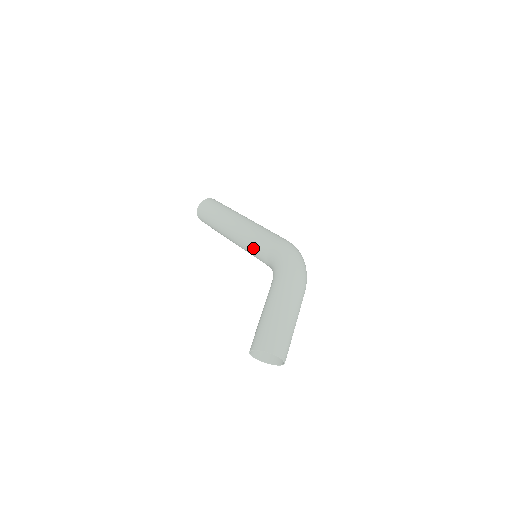
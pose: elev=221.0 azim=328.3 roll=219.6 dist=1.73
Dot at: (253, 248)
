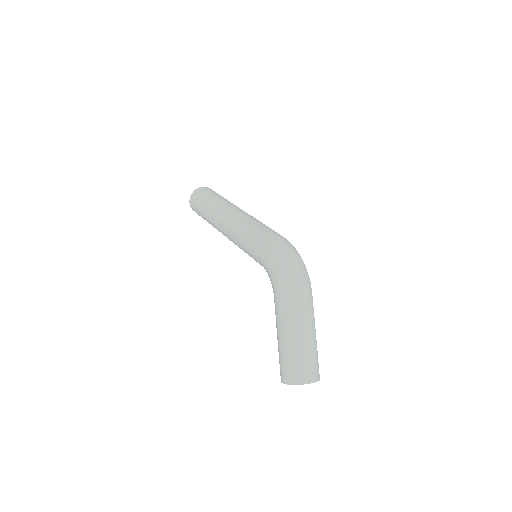
Dot at: occluded
